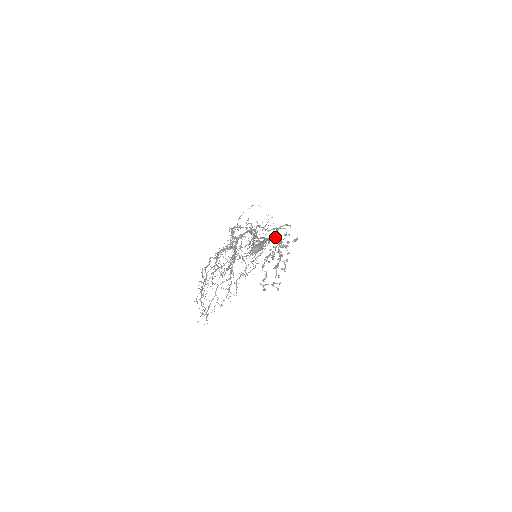
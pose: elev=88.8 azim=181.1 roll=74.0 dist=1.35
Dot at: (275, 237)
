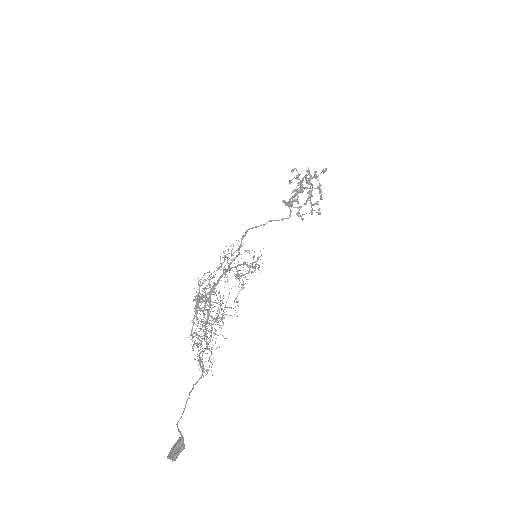
Dot at: occluded
